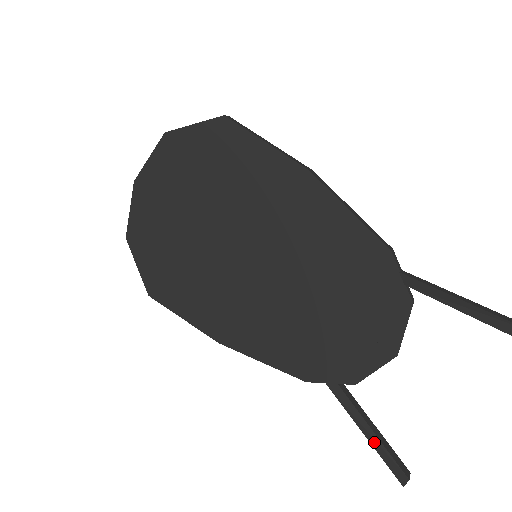
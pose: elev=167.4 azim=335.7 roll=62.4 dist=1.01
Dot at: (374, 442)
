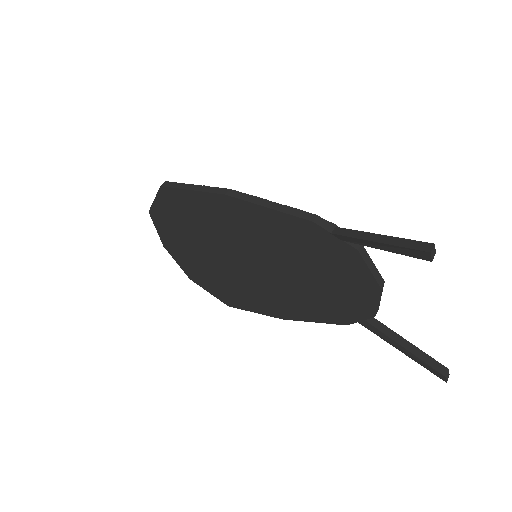
Dot at: (409, 356)
